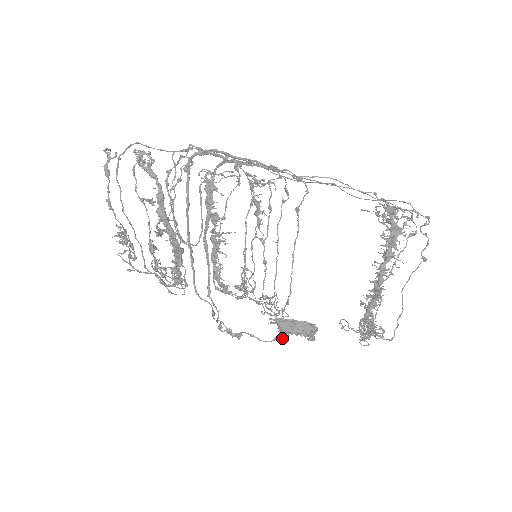
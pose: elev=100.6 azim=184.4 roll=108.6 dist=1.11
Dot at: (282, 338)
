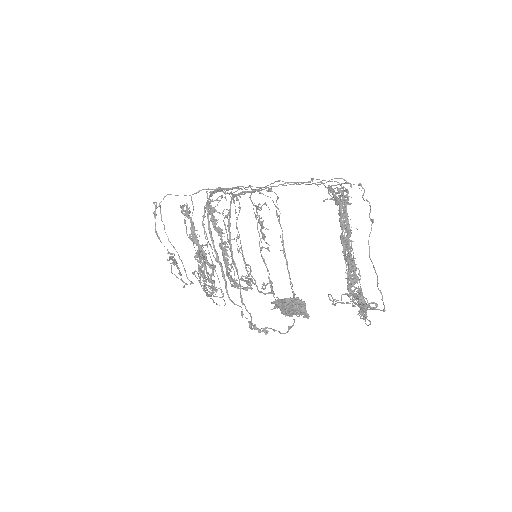
Dot at: (293, 325)
